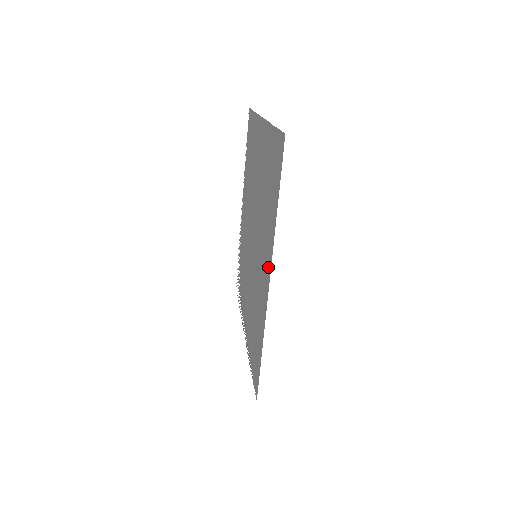
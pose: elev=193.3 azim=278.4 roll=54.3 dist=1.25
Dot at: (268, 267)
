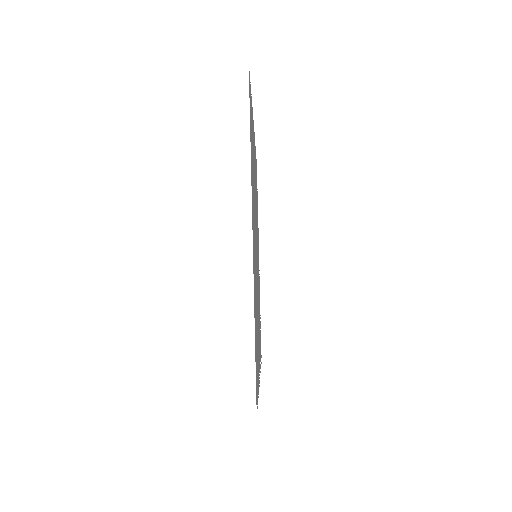
Dot at: occluded
